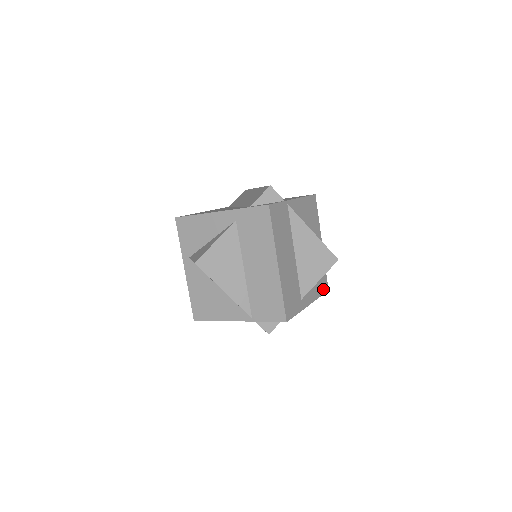
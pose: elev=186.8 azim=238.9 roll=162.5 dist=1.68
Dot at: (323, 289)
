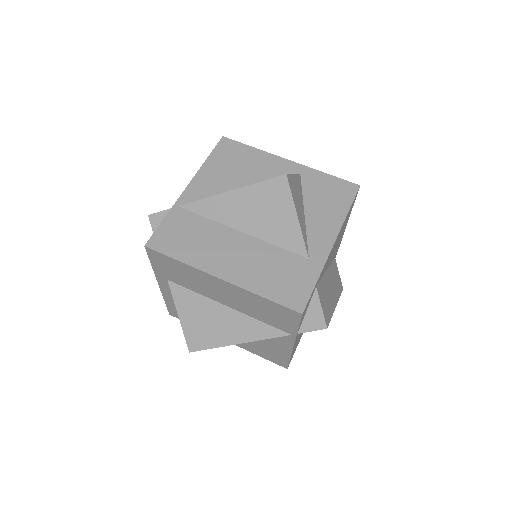
Dot at: (346, 197)
